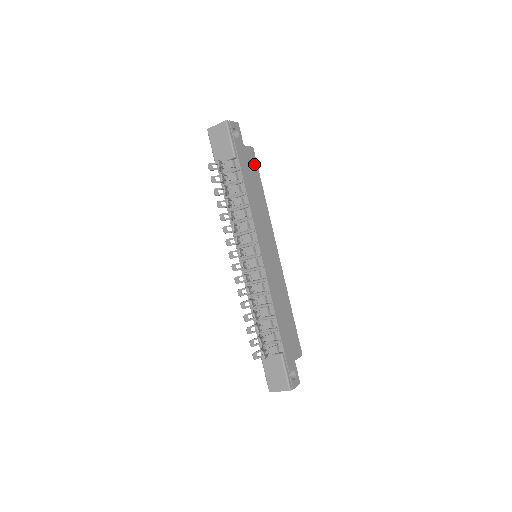
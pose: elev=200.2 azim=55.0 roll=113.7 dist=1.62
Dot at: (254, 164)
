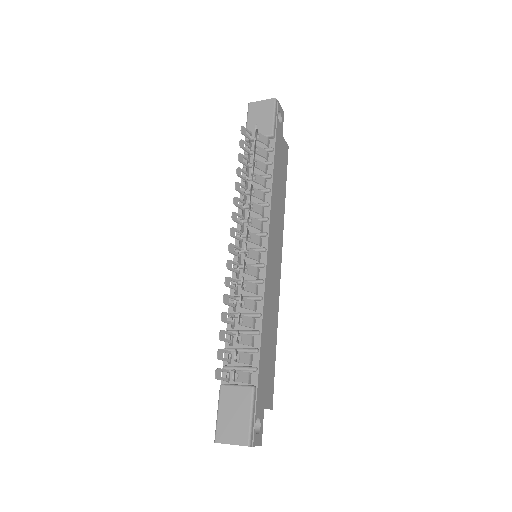
Dot at: (285, 161)
